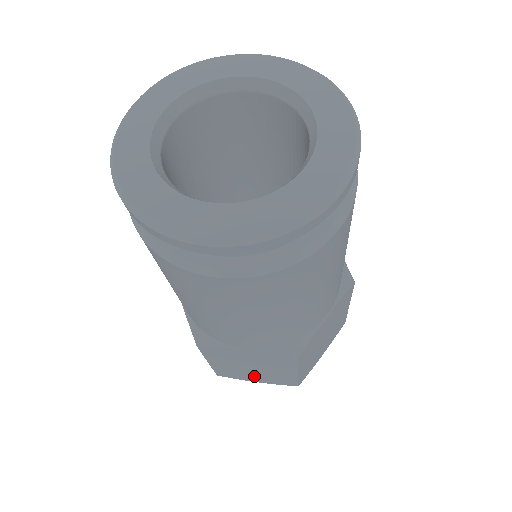
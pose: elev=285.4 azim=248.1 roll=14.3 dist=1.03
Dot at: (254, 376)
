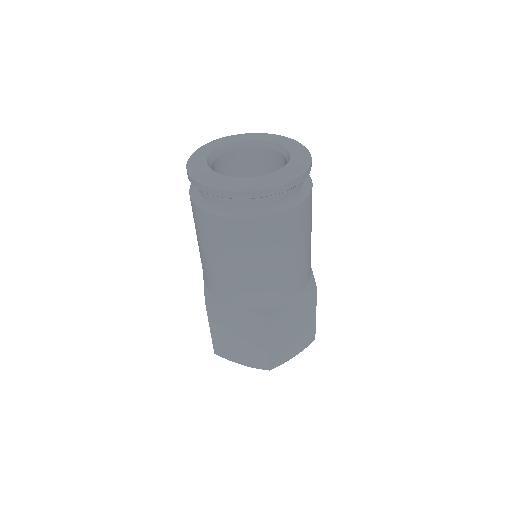
Dot at: (239, 353)
